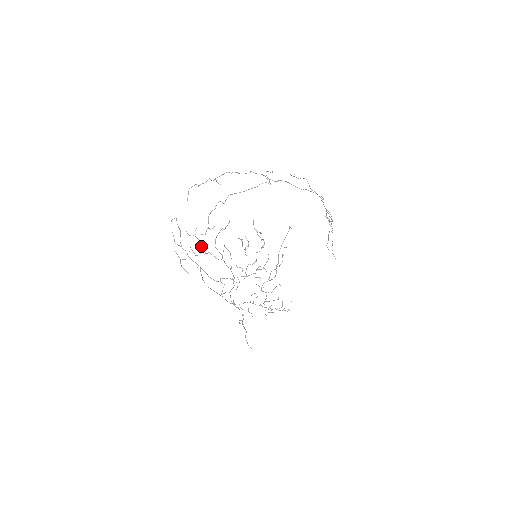
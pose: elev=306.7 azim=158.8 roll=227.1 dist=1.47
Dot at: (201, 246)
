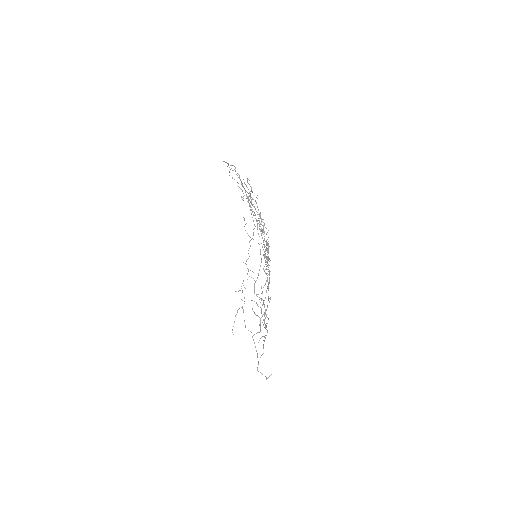
Dot at: (251, 200)
